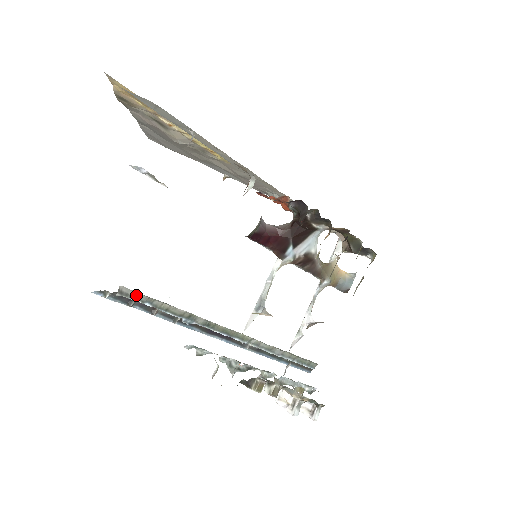
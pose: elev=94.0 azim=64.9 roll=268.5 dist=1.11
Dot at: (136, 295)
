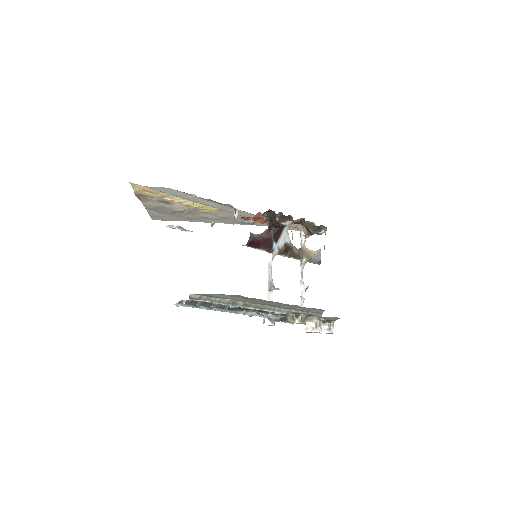
Dot at: (200, 297)
